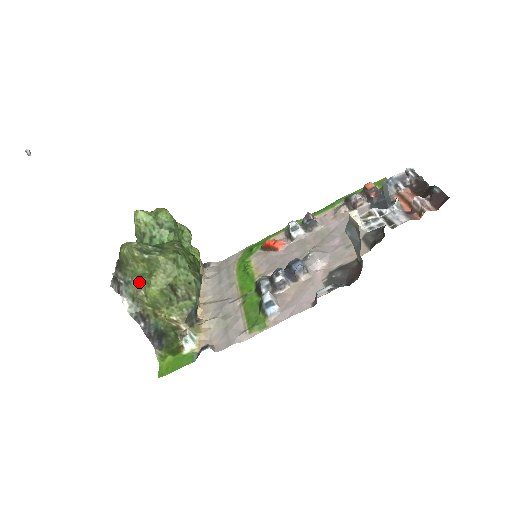
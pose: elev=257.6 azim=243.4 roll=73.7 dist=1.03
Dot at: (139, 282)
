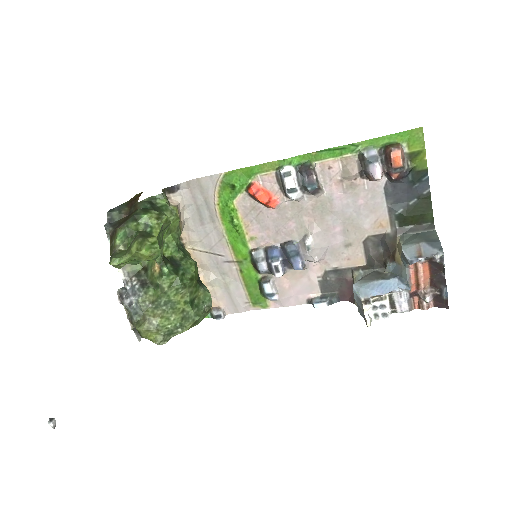
Dot at: occluded
